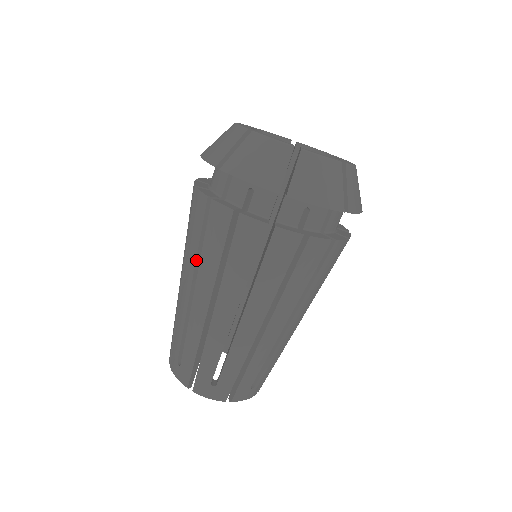
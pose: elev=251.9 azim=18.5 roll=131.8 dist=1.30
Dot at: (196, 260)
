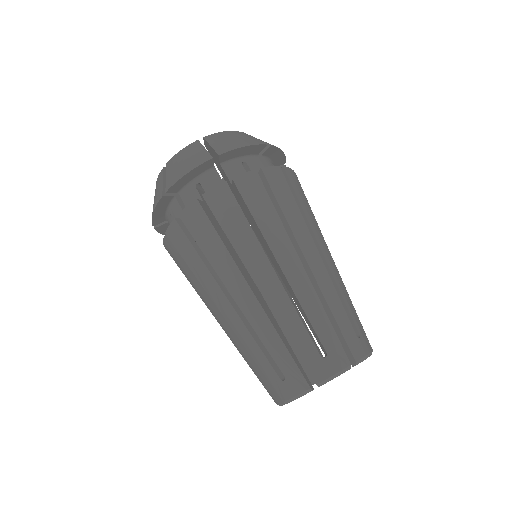
Dot at: (257, 240)
